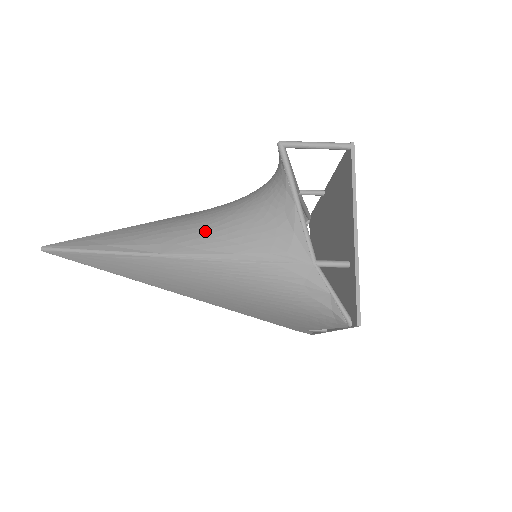
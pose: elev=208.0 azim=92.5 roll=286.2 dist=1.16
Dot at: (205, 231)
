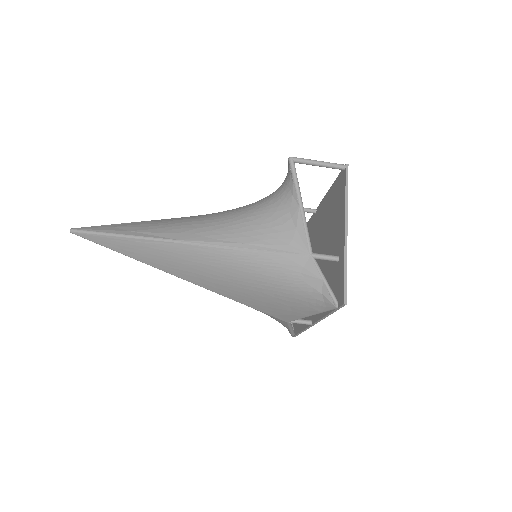
Dot at: (220, 225)
